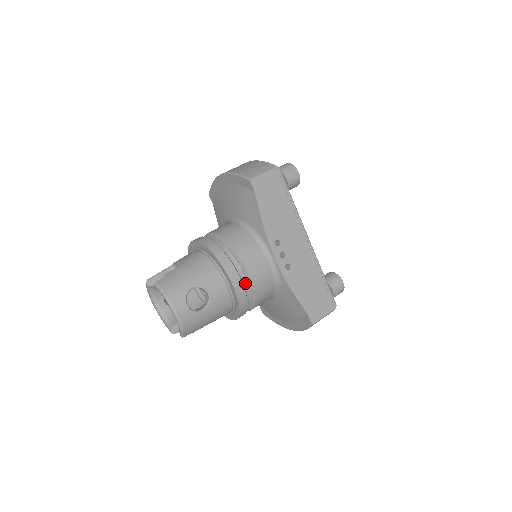
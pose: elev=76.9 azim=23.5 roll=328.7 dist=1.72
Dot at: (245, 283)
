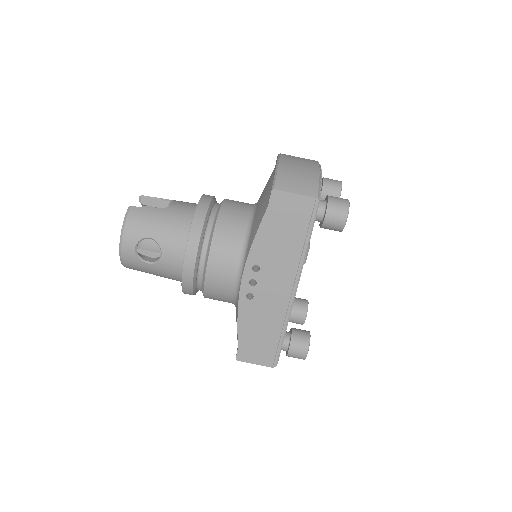
Dot at: (201, 274)
